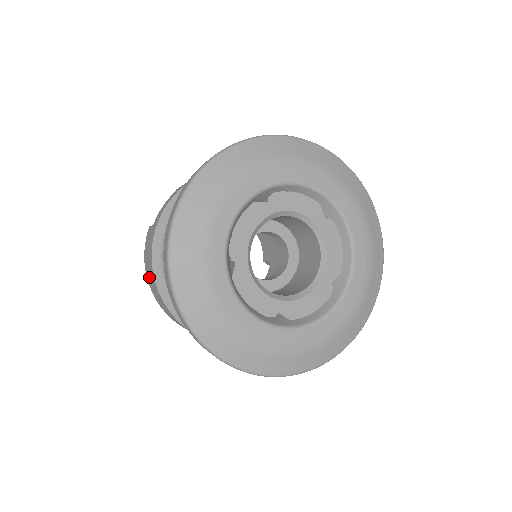
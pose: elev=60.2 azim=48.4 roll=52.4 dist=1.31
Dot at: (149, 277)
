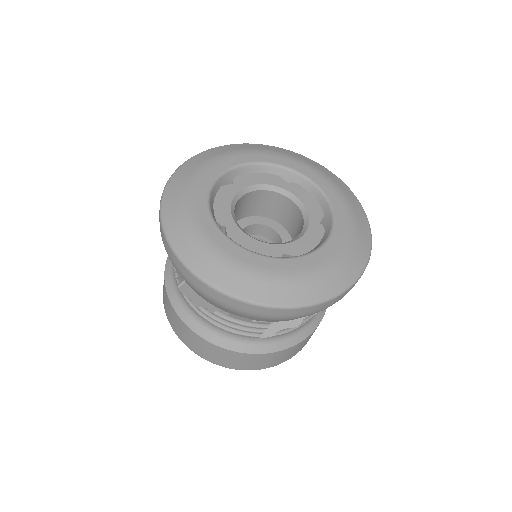
Dot at: (175, 326)
